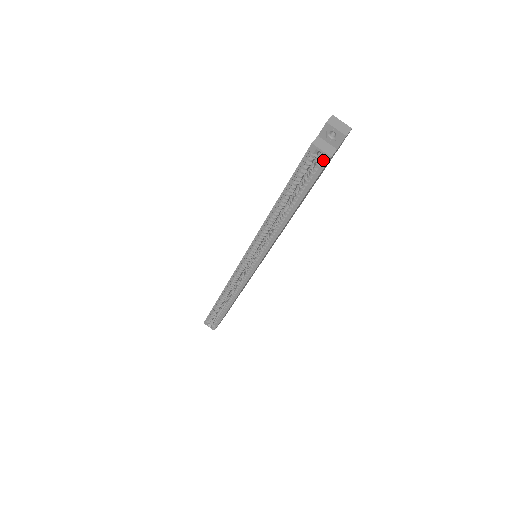
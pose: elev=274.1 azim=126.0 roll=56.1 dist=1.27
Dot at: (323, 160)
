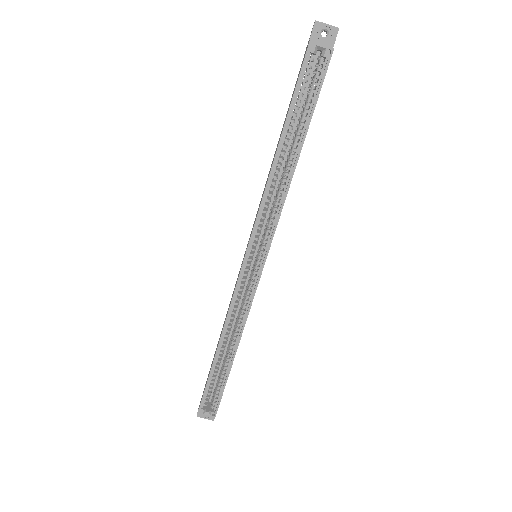
Dot at: (326, 56)
